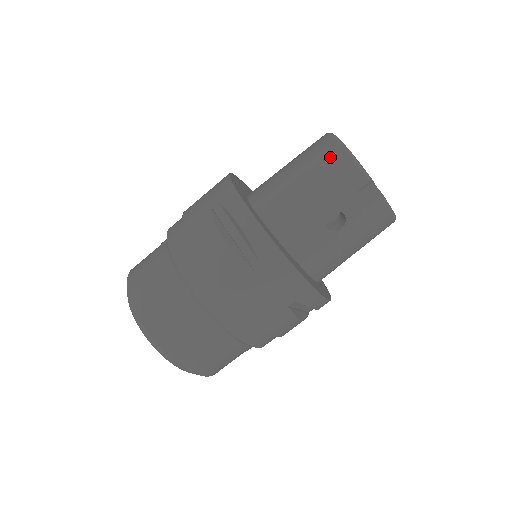
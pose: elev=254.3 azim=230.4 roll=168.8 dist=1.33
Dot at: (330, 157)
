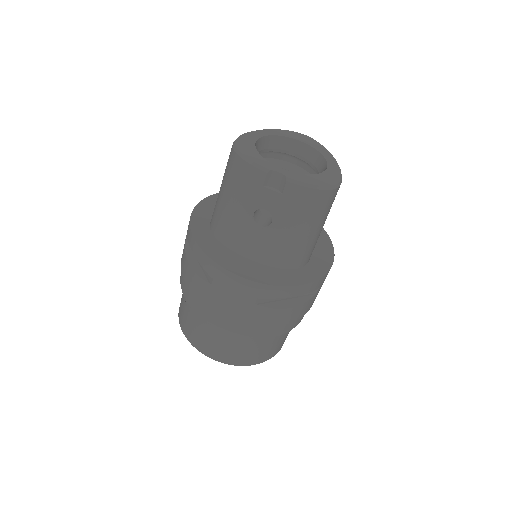
Dot at: (232, 165)
